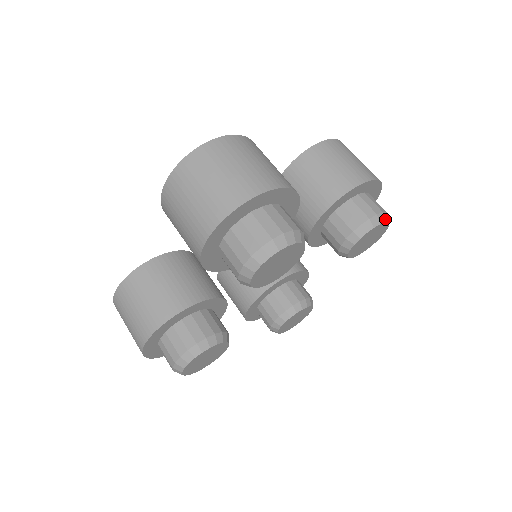
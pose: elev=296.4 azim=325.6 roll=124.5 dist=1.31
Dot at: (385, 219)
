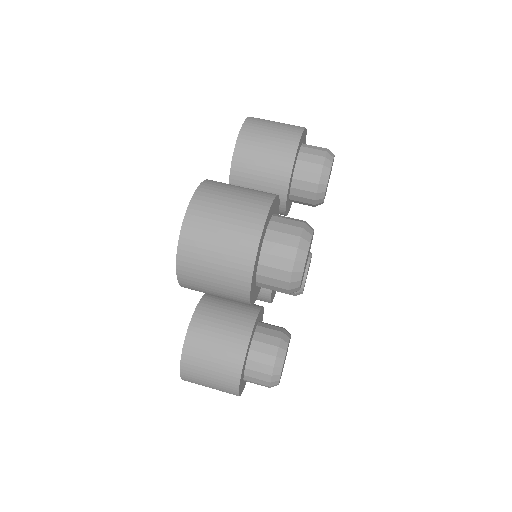
Dot at: (332, 155)
